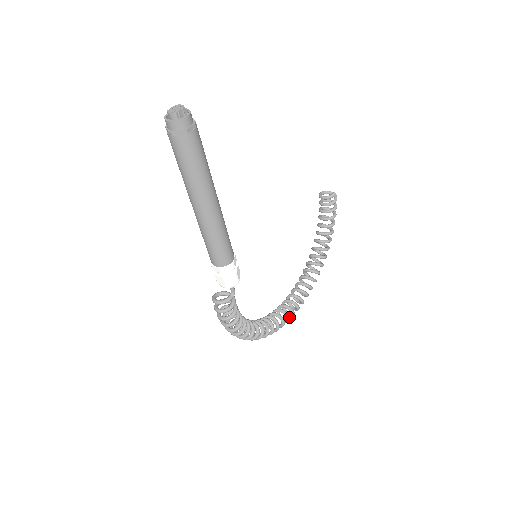
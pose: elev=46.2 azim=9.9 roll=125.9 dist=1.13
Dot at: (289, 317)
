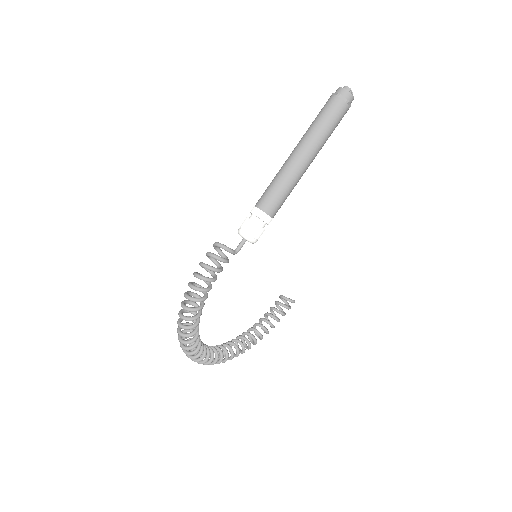
Dot at: occluded
